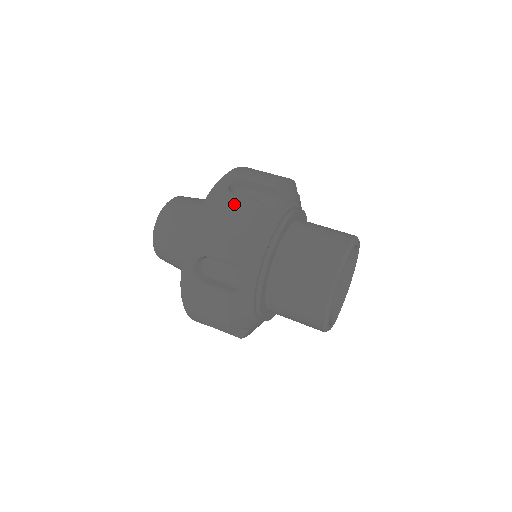
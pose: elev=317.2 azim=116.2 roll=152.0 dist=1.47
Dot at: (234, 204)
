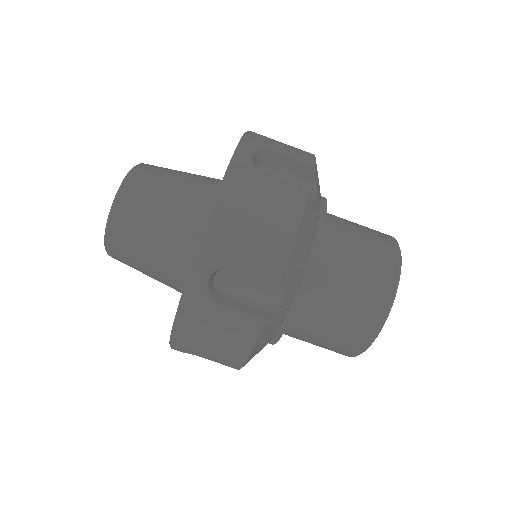
Dot at: (271, 189)
